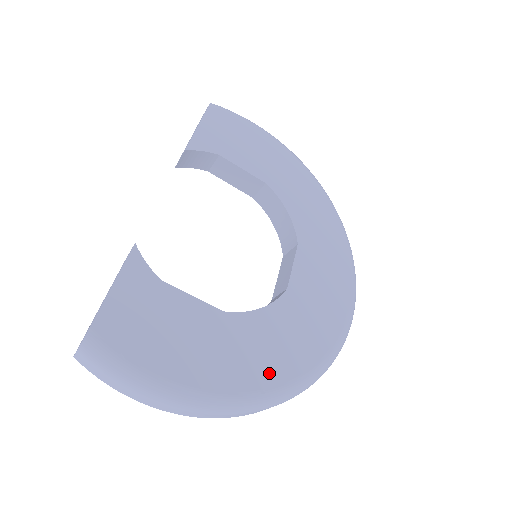
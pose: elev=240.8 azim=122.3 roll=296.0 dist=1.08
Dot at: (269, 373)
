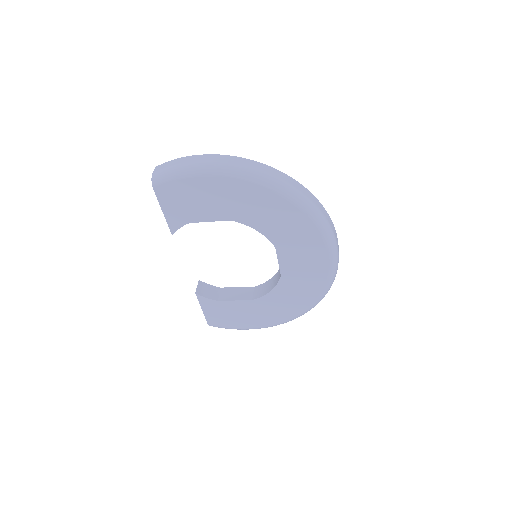
Dot at: (289, 313)
